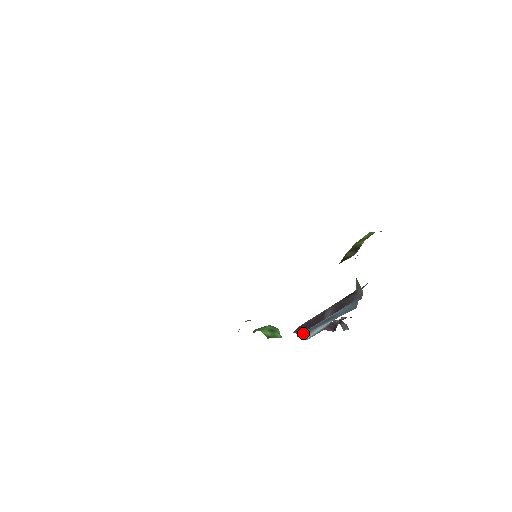
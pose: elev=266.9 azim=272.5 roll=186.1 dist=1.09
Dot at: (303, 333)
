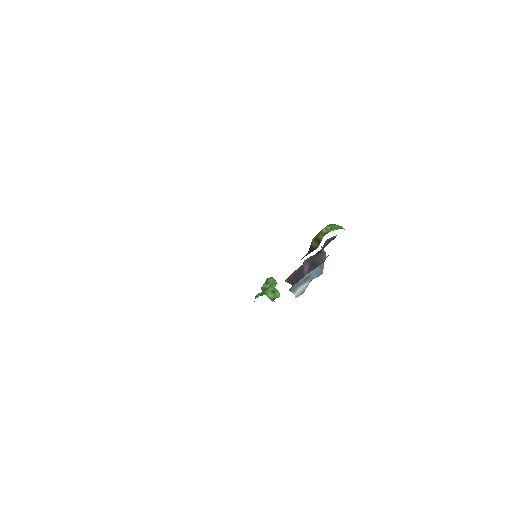
Dot at: (292, 288)
